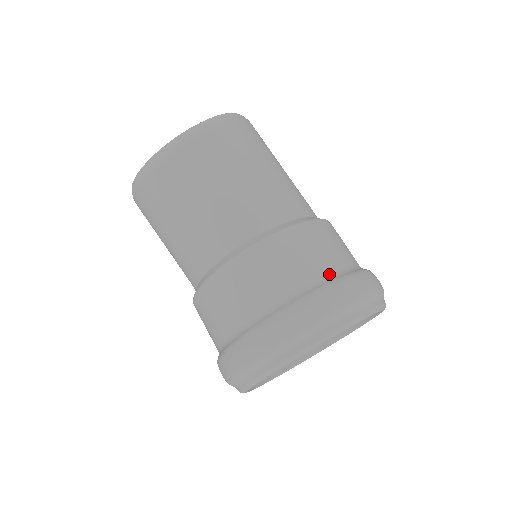
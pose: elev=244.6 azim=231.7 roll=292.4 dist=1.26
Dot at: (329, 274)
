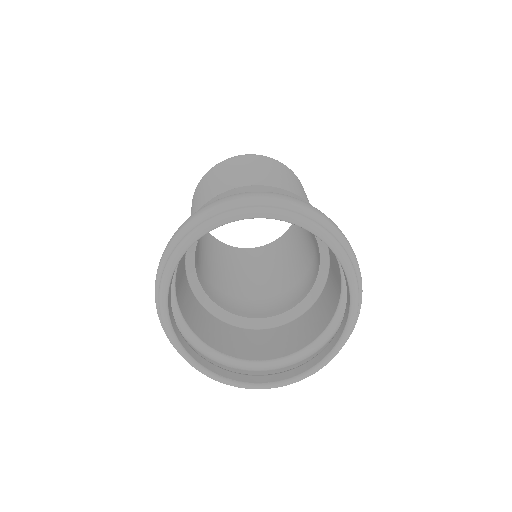
Dot at: occluded
